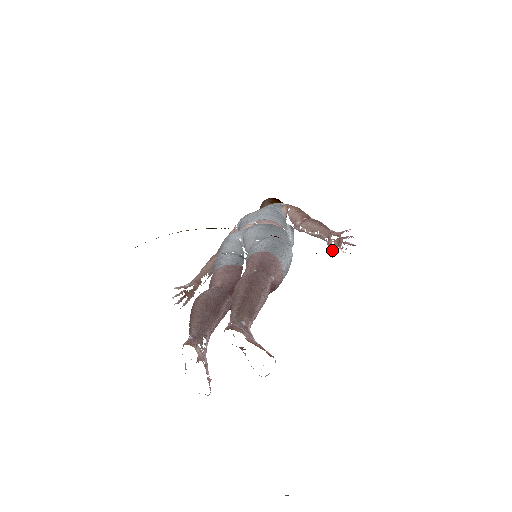
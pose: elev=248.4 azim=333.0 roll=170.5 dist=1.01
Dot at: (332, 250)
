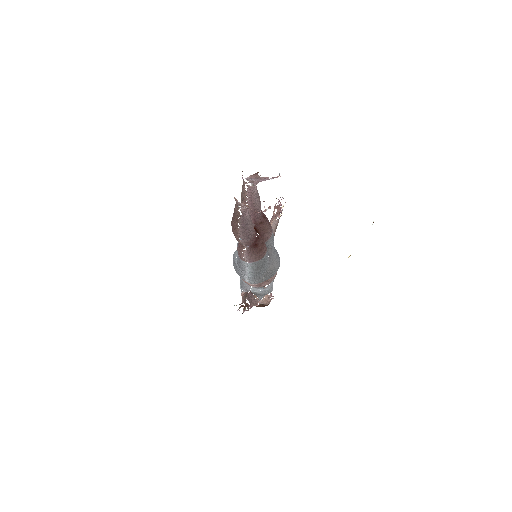
Dot at: occluded
